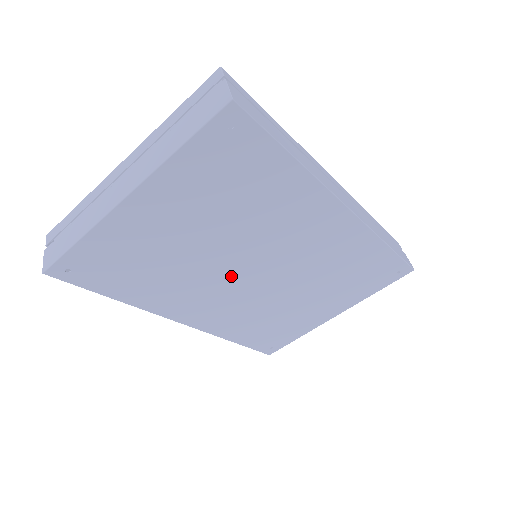
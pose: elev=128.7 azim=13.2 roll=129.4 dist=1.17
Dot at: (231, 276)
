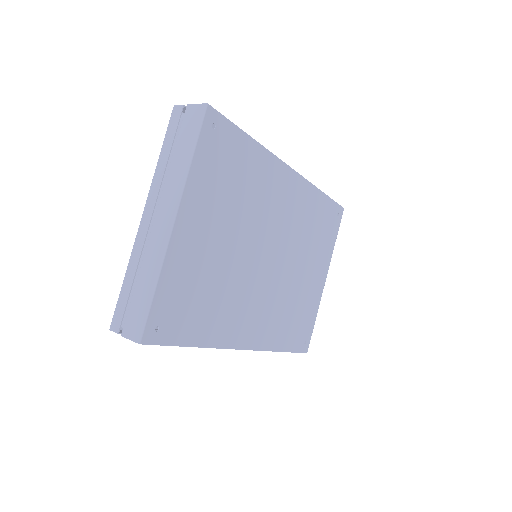
Dot at: (257, 272)
